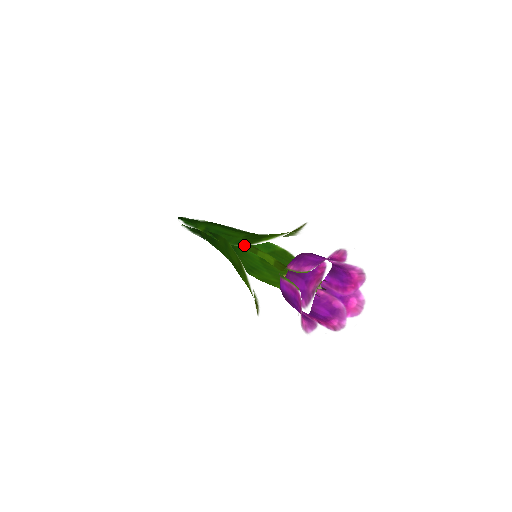
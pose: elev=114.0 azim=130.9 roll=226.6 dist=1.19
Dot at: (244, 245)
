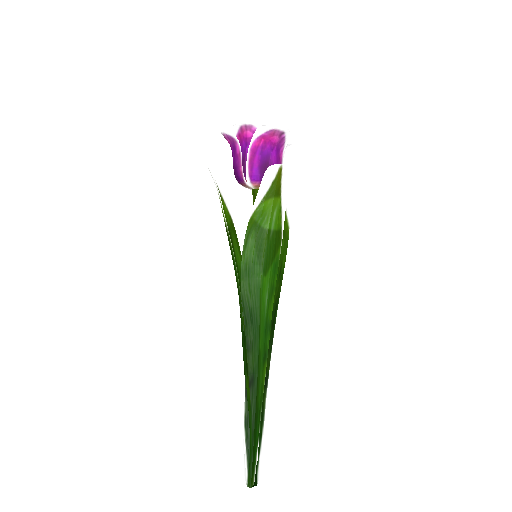
Dot at: occluded
